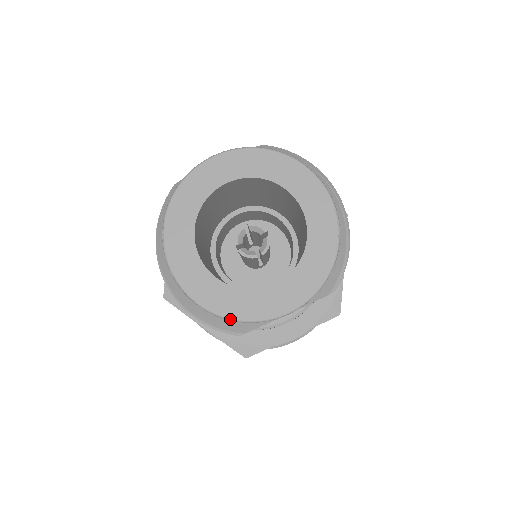
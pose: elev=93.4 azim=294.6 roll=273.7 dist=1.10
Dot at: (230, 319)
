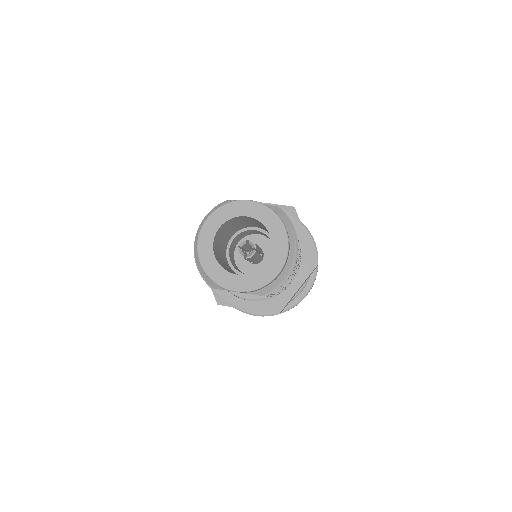
Dot at: (209, 278)
